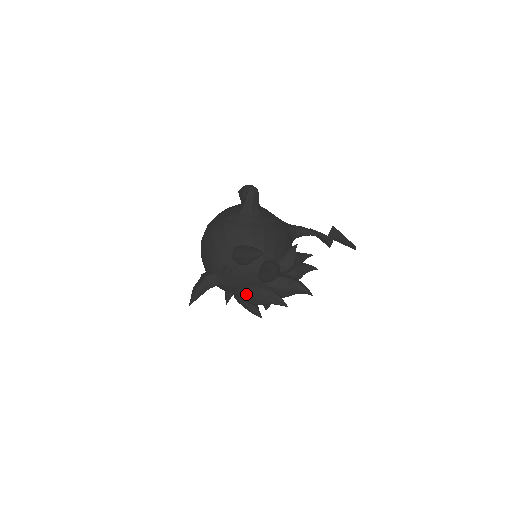
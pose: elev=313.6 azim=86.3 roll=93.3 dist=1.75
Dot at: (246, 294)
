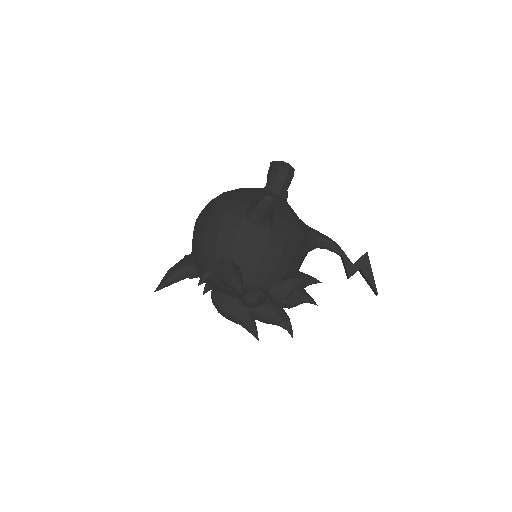
Dot at: (218, 308)
